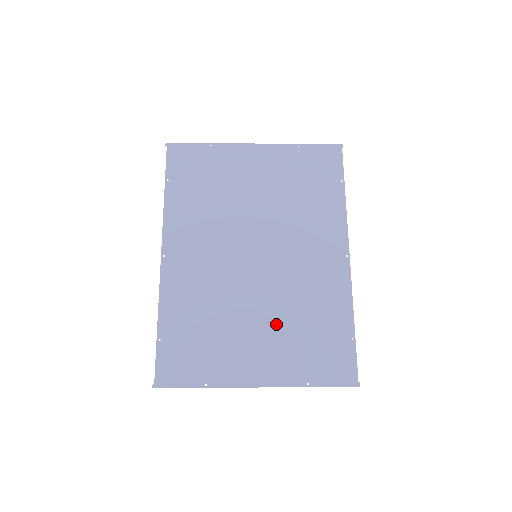
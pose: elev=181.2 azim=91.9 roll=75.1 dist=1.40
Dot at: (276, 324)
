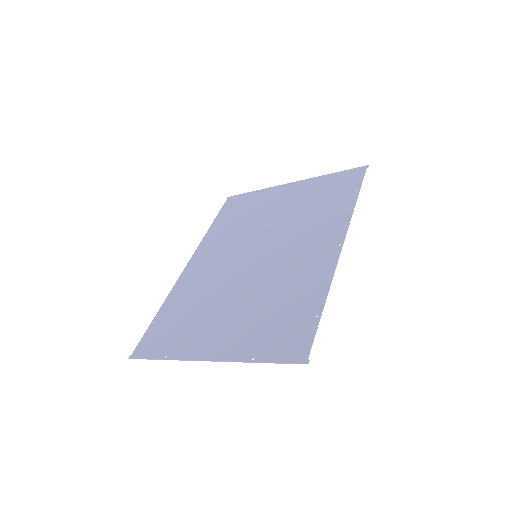
Dot at: (248, 306)
